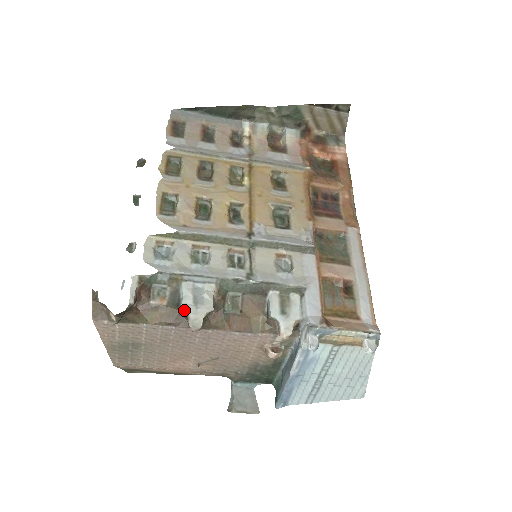
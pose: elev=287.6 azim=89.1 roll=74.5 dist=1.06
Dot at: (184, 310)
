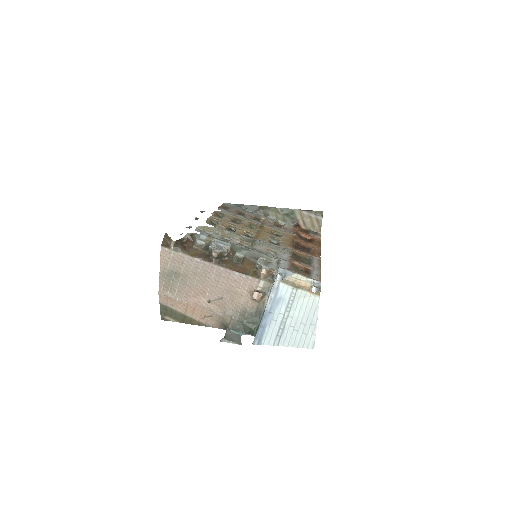
Dot at: (211, 247)
